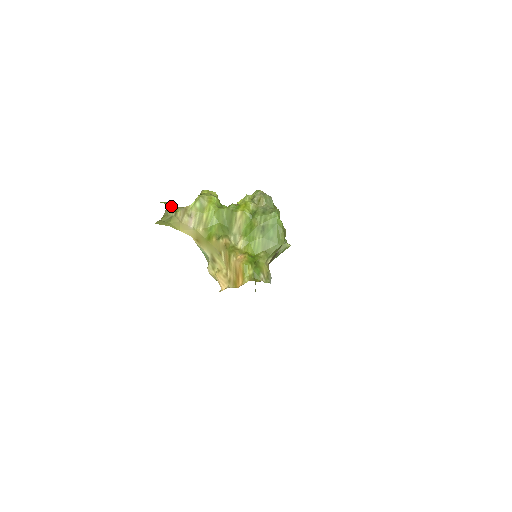
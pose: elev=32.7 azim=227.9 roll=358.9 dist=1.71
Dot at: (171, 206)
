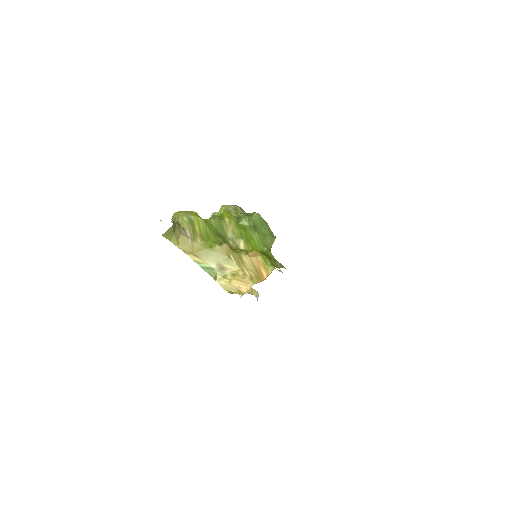
Dot at: occluded
